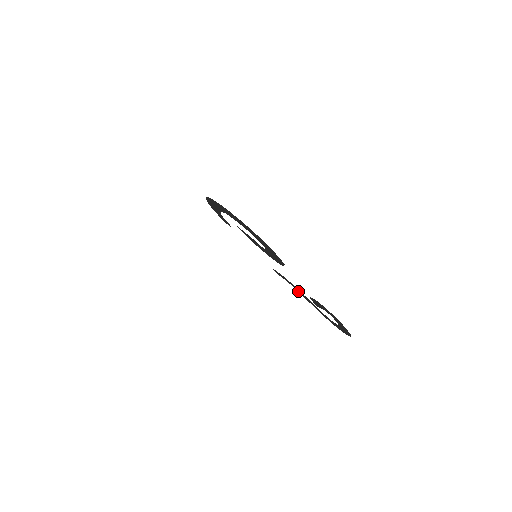
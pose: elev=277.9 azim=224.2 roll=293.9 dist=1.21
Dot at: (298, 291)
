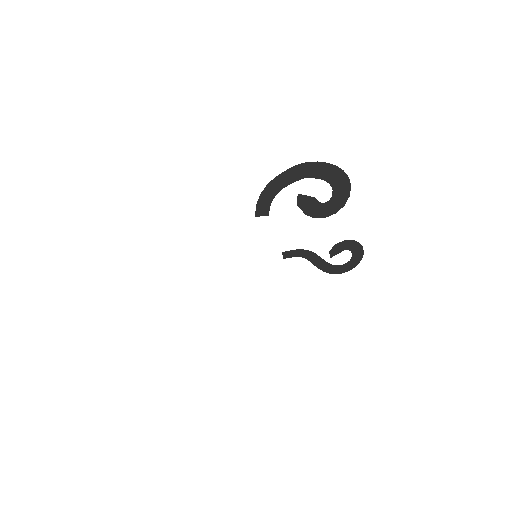
Dot at: (309, 259)
